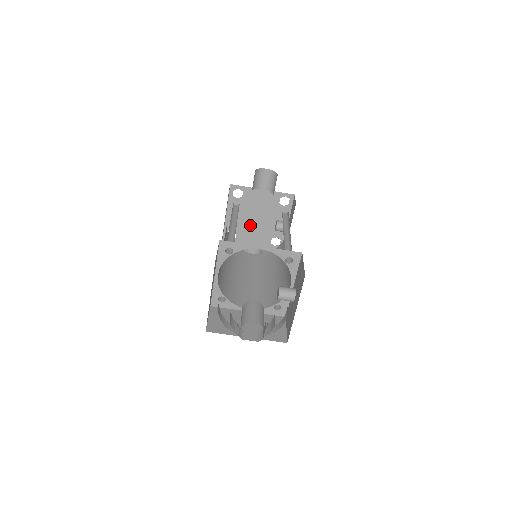
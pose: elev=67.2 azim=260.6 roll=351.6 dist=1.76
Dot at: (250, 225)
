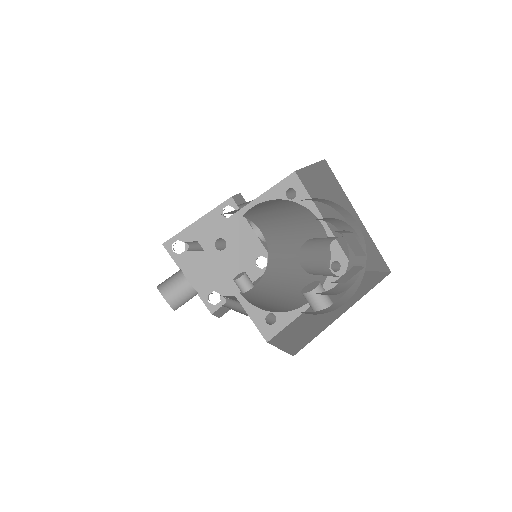
Dot at: occluded
